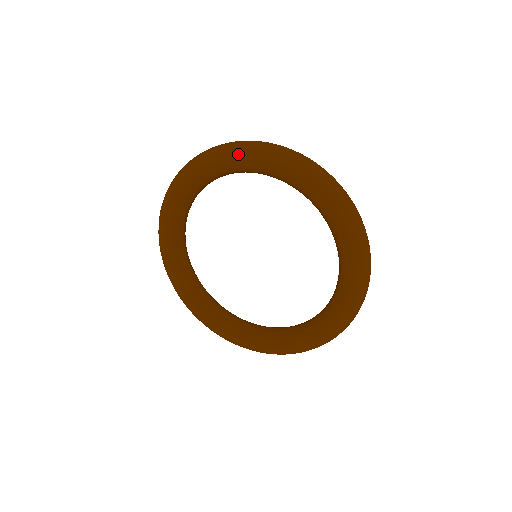
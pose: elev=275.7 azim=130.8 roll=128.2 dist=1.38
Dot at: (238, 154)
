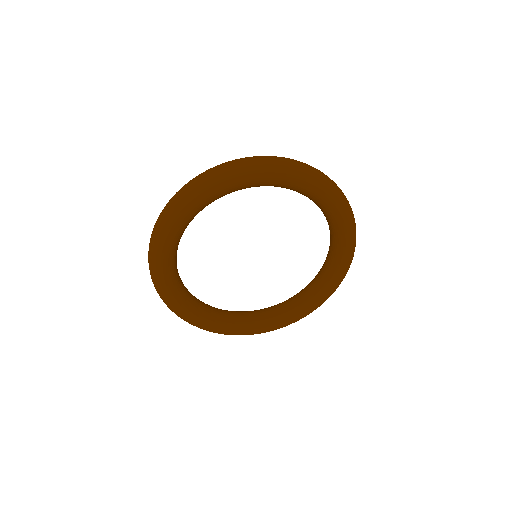
Dot at: (271, 172)
